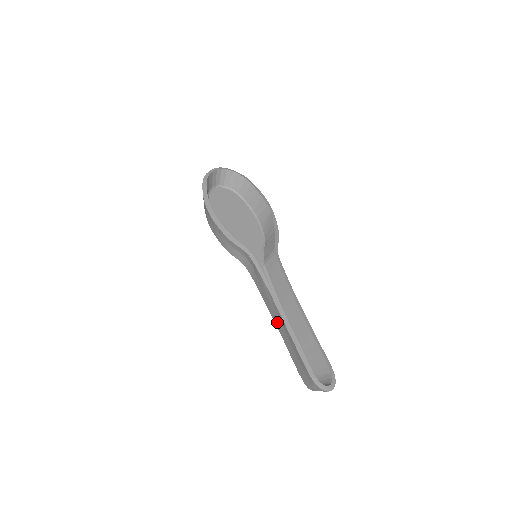
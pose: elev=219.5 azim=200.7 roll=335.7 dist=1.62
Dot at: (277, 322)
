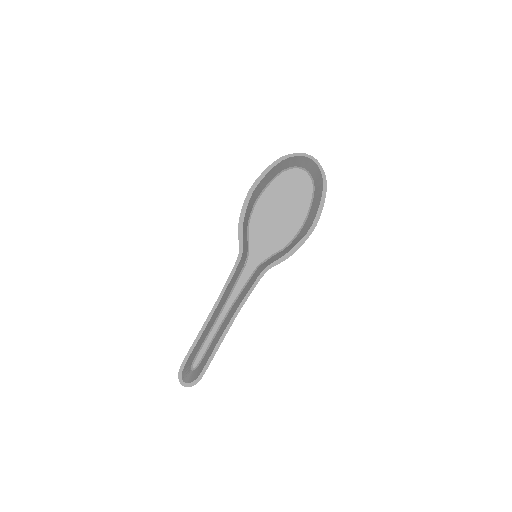
Dot at: occluded
